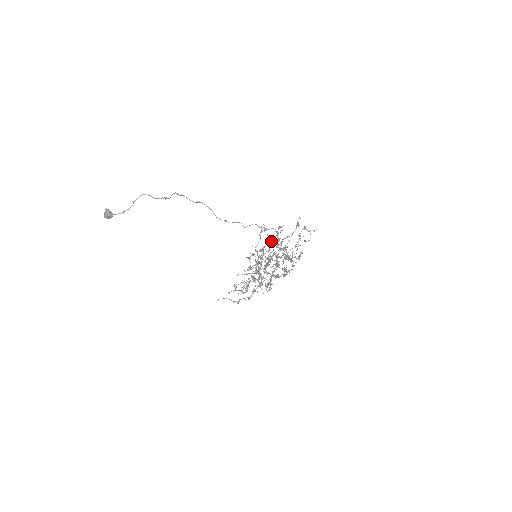
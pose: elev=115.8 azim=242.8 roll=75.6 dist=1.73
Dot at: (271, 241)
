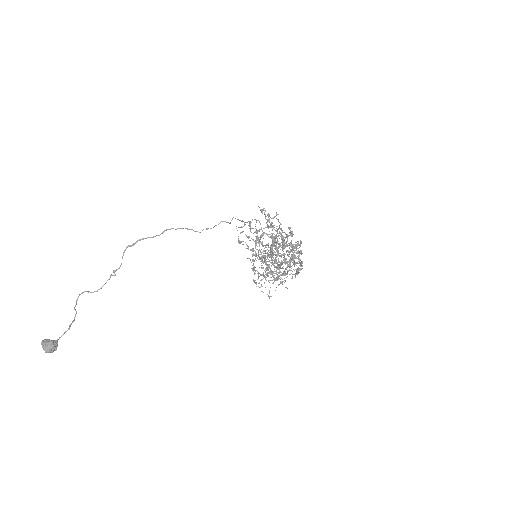
Dot at: occluded
